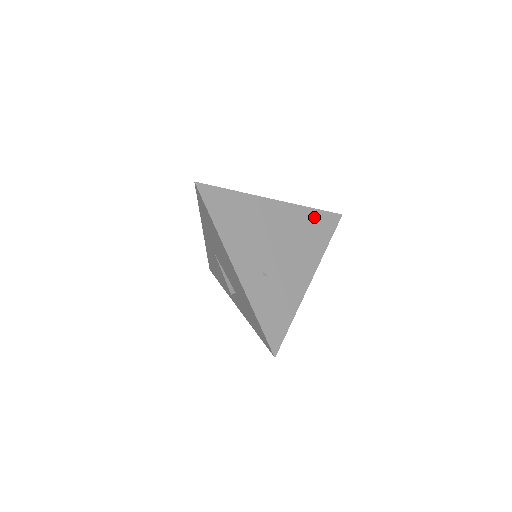
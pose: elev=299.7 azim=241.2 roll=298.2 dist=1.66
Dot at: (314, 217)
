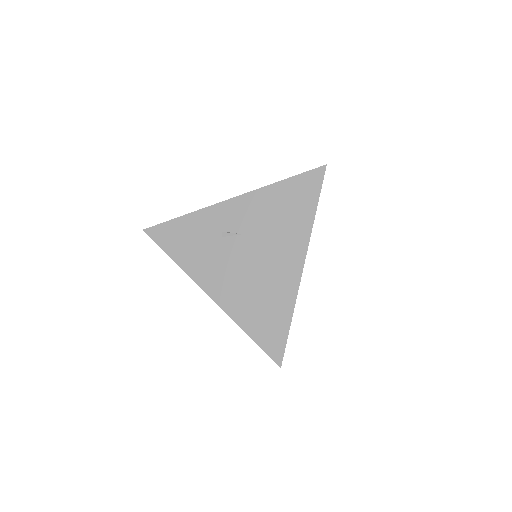
Dot at: occluded
